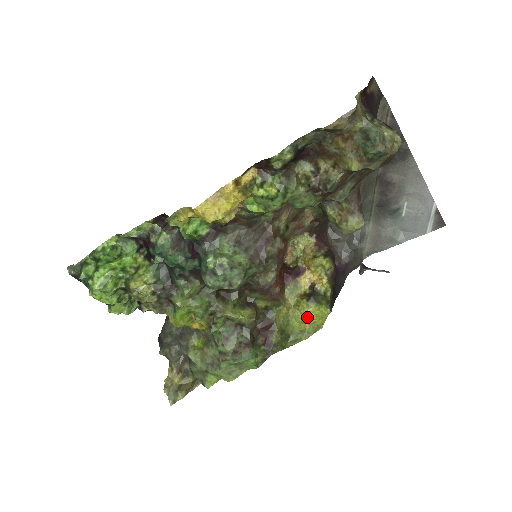
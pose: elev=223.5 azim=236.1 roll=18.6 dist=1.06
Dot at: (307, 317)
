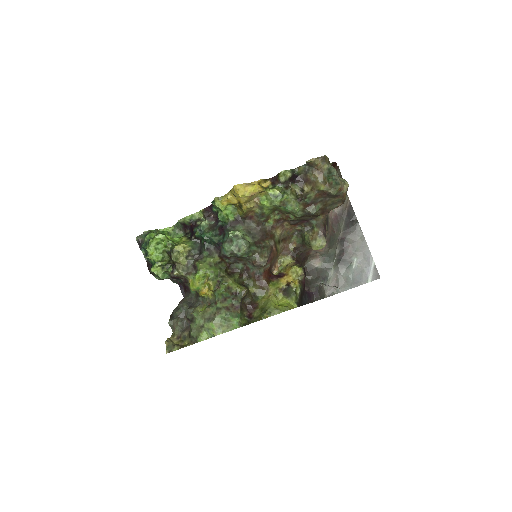
Dot at: (281, 304)
